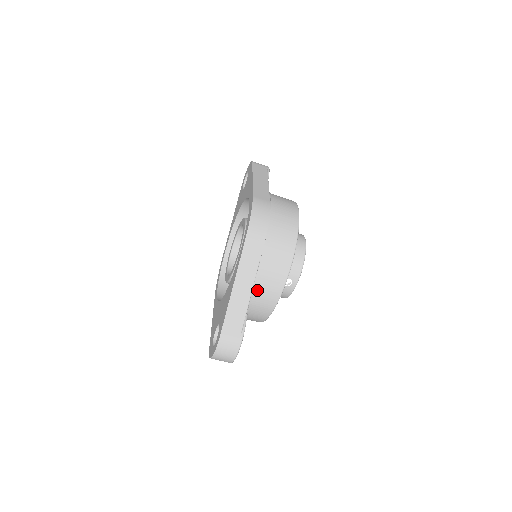
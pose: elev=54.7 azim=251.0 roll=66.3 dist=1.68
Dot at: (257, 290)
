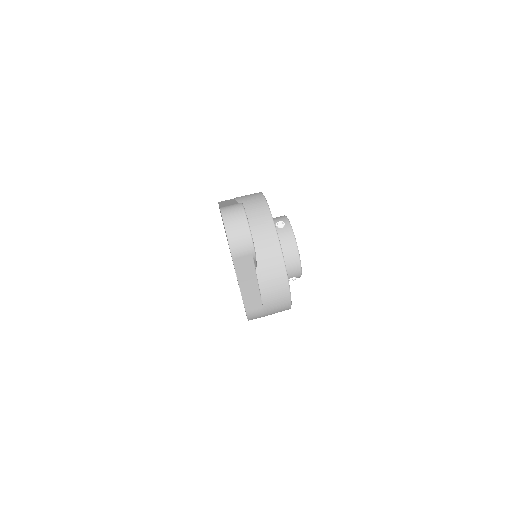
Dot at: (245, 209)
